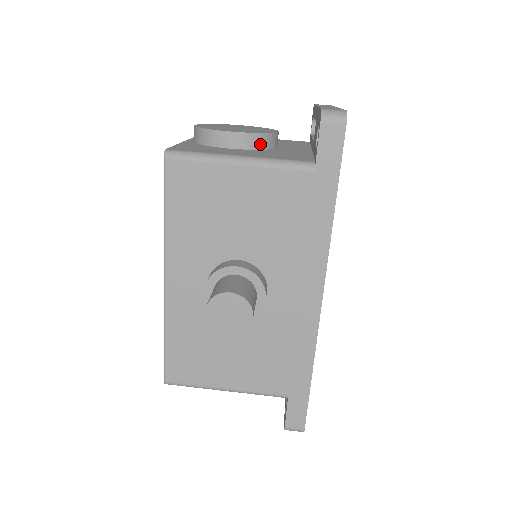
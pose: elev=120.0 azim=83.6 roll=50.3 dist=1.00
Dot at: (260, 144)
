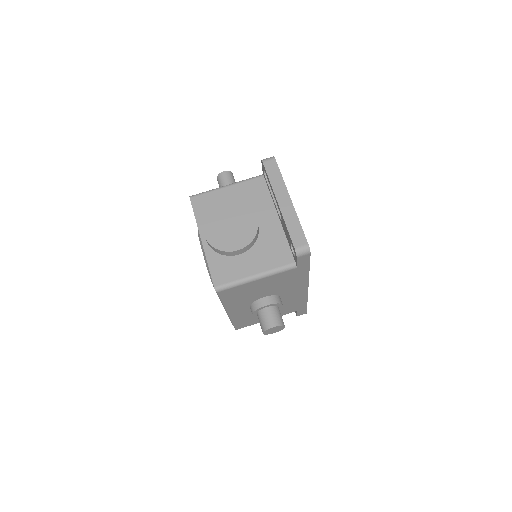
Dot at: (254, 242)
